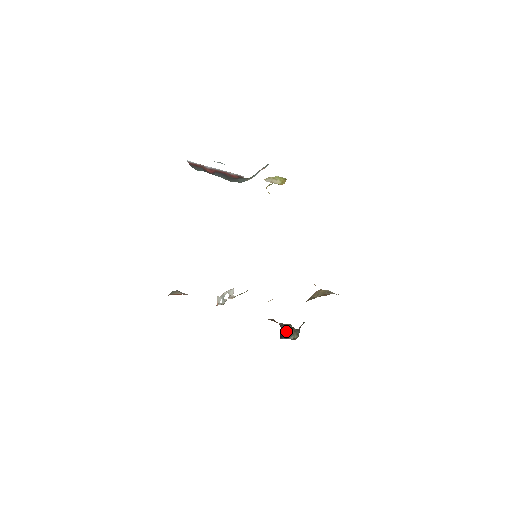
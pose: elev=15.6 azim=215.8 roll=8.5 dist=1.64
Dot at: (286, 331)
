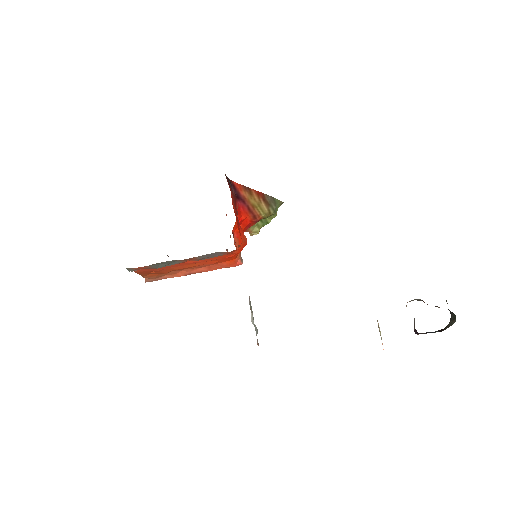
Dot at: occluded
